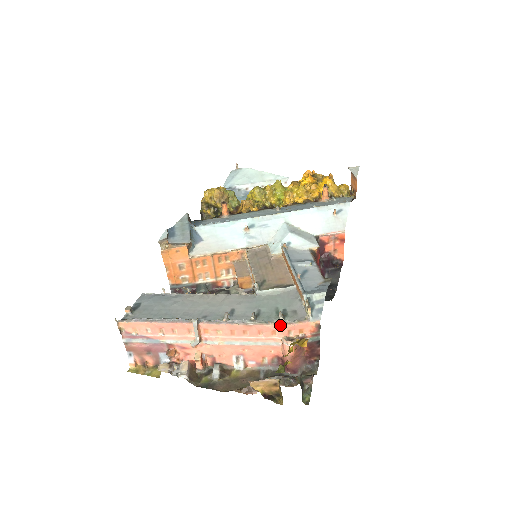
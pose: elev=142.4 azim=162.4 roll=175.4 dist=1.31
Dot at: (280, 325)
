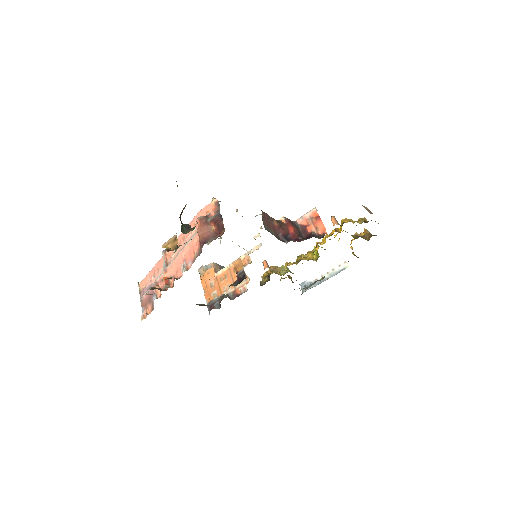
Dot at: (195, 216)
